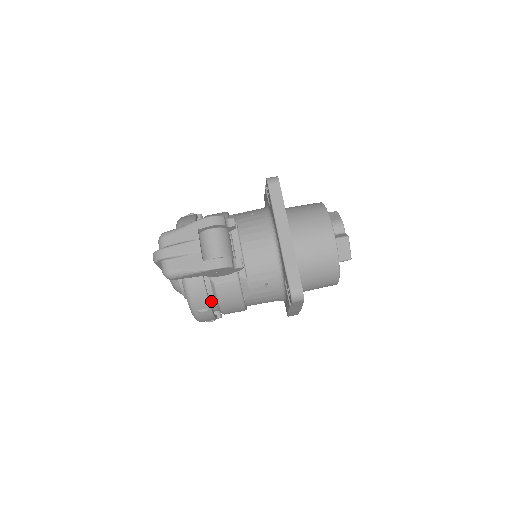
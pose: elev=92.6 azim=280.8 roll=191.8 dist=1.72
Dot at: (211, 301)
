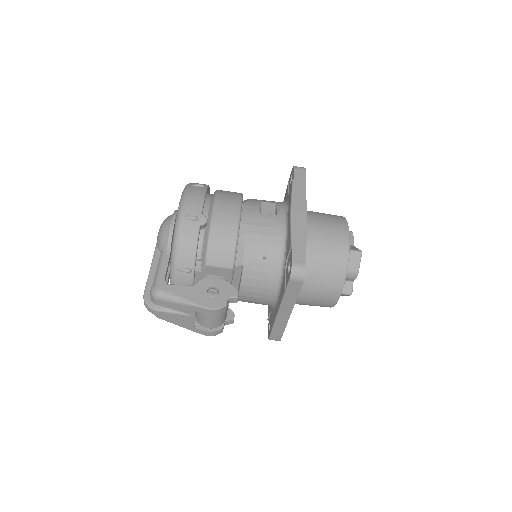
Dot at: occluded
